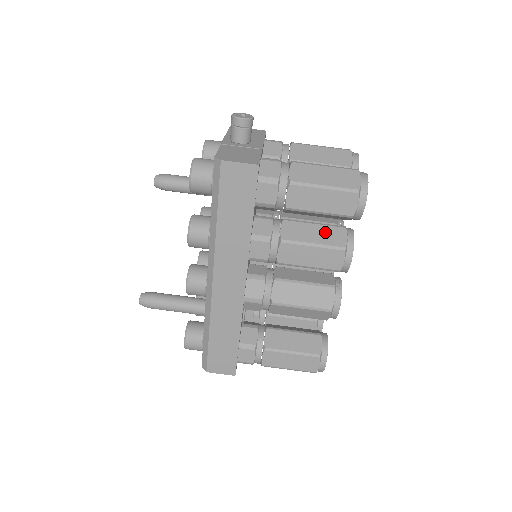
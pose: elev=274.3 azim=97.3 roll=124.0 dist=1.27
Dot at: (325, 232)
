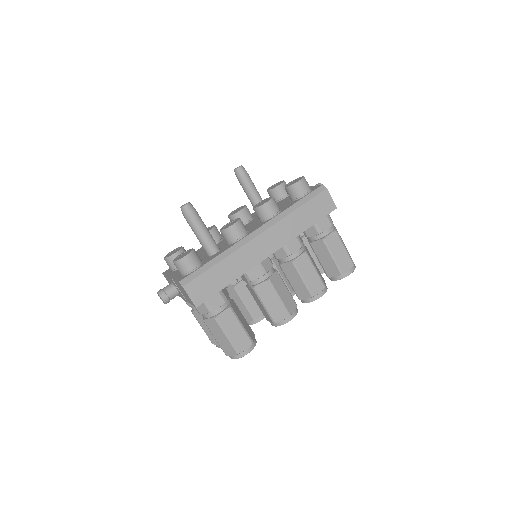
Dot at: (319, 271)
